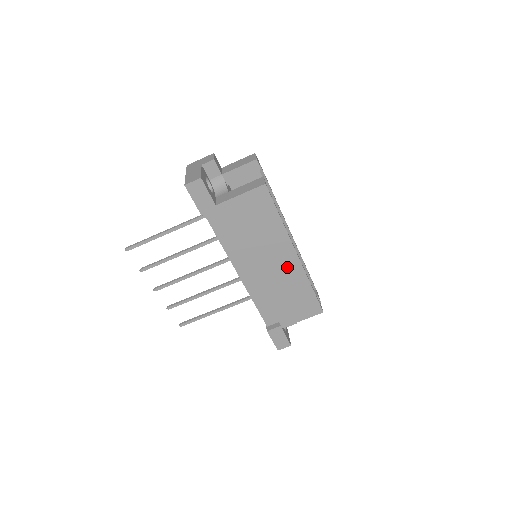
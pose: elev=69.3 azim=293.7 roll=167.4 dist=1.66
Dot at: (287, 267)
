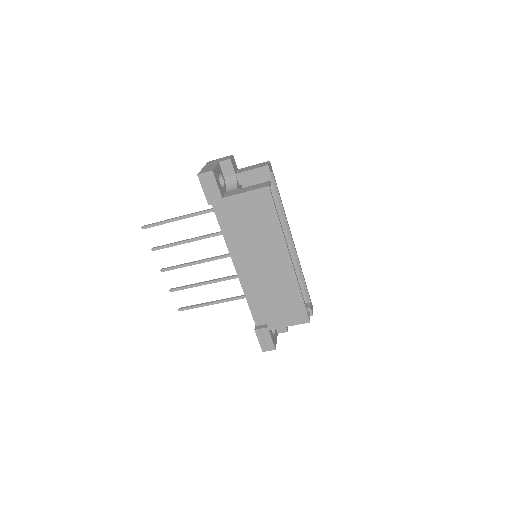
Dot at: (280, 270)
